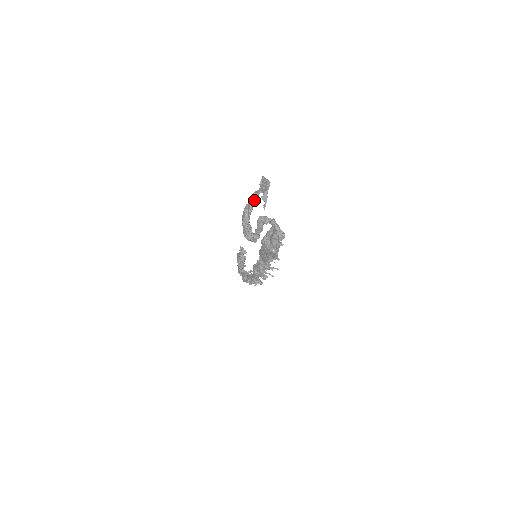
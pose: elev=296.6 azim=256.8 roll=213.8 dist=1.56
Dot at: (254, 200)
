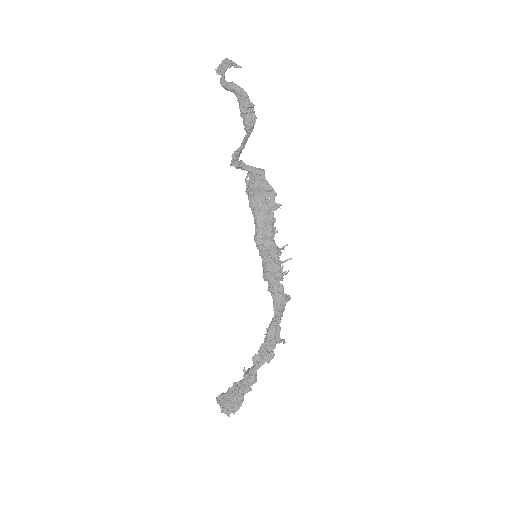
Dot at: (225, 81)
